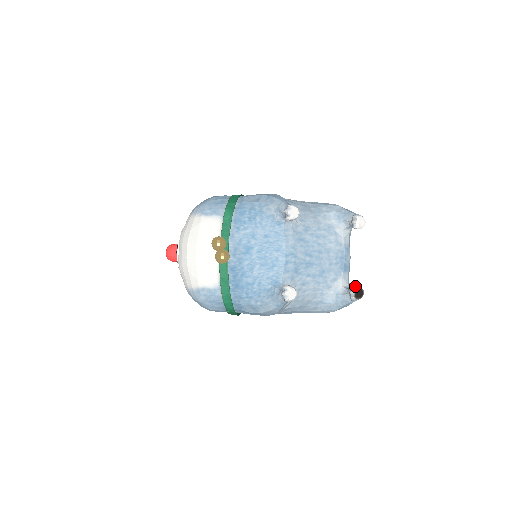
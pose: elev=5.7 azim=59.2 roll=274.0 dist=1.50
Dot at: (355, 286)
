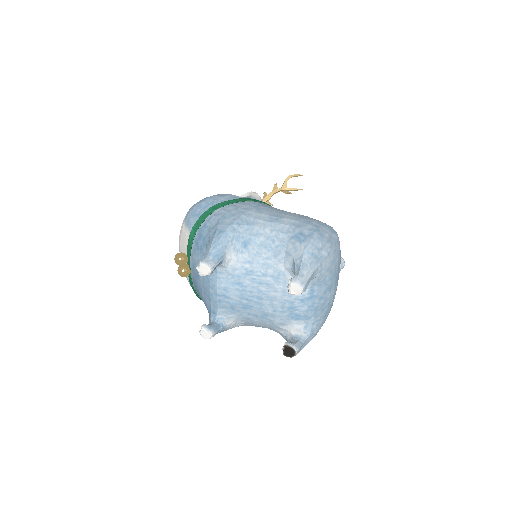
Dot at: (285, 345)
